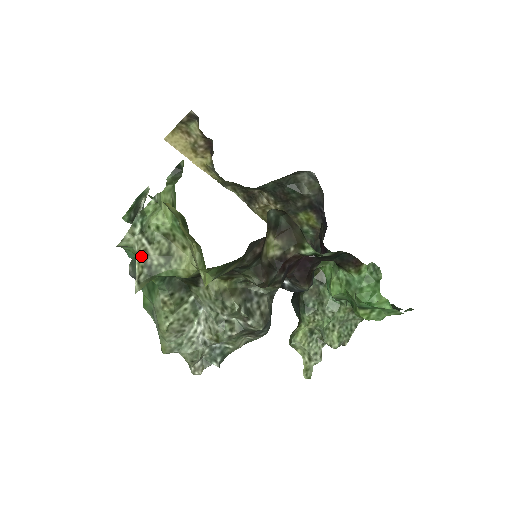
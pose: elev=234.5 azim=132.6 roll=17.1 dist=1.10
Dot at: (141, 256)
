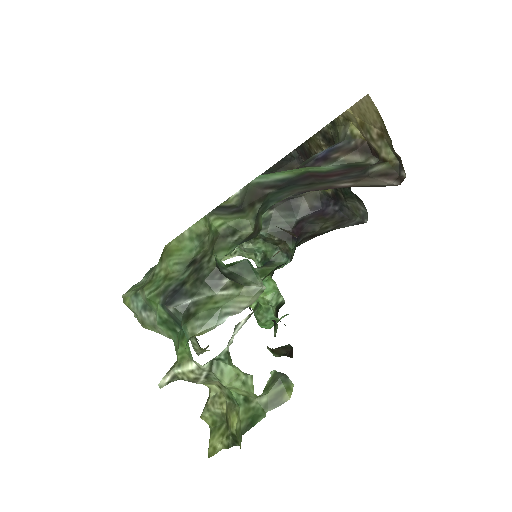
Dot at: (191, 378)
